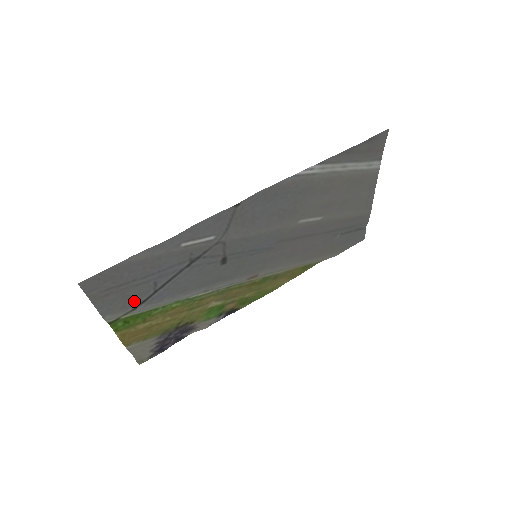
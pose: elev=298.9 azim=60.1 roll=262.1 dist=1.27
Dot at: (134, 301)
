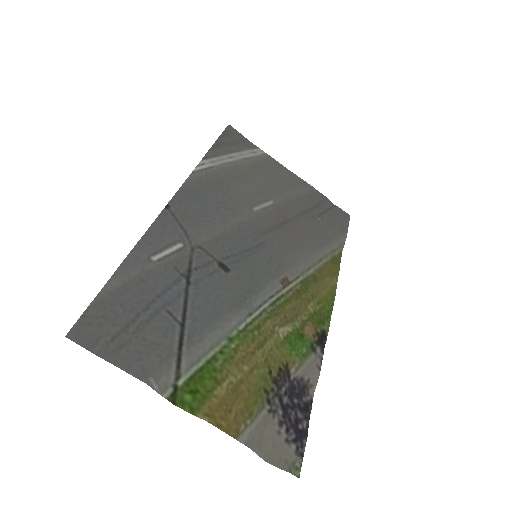
Dot at: (168, 349)
